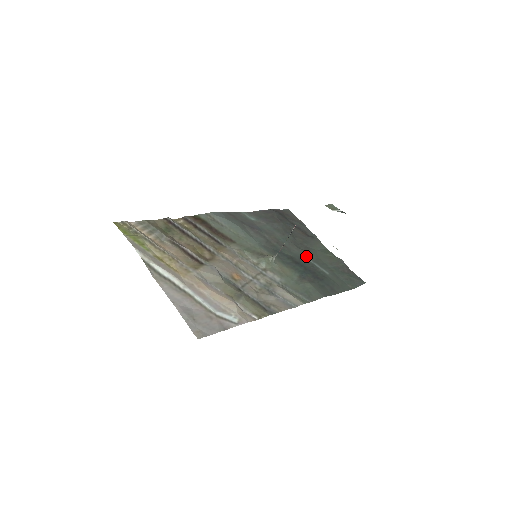
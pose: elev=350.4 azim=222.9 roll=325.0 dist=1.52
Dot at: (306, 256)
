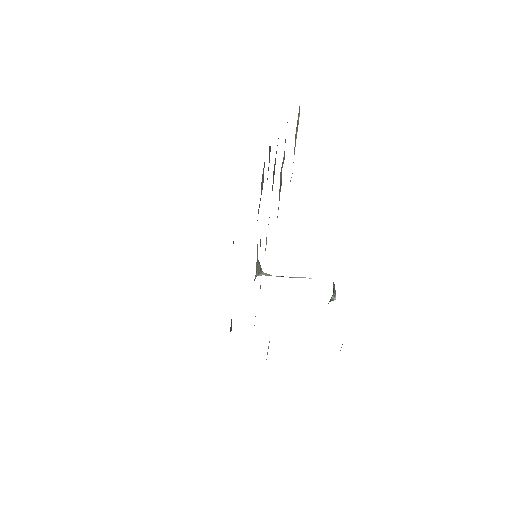
Dot at: occluded
